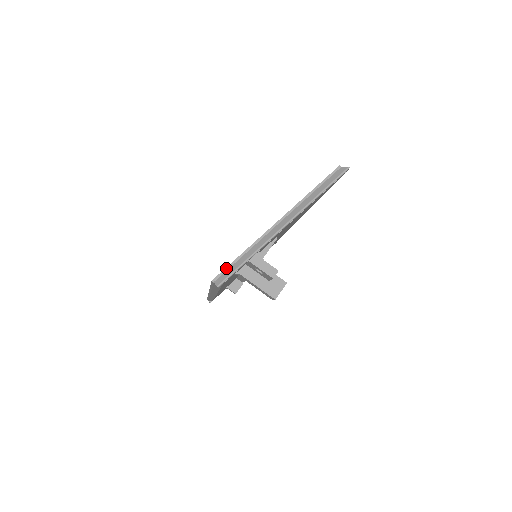
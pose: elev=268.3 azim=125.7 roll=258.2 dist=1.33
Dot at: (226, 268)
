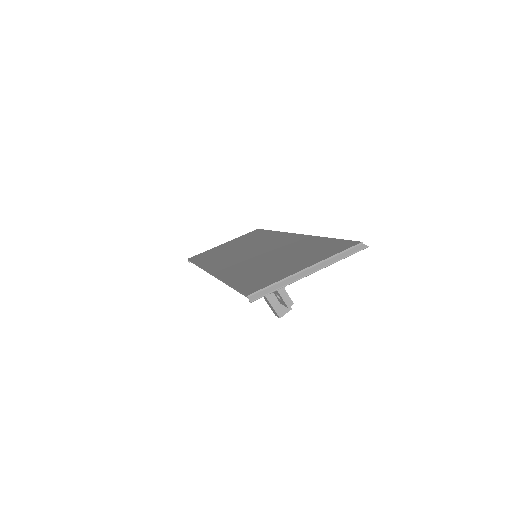
Dot at: (260, 290)
